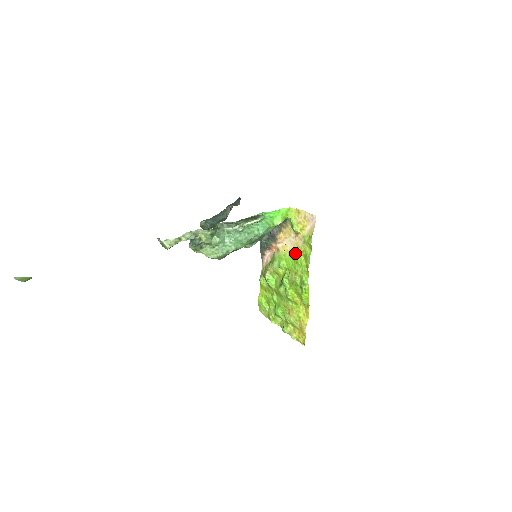
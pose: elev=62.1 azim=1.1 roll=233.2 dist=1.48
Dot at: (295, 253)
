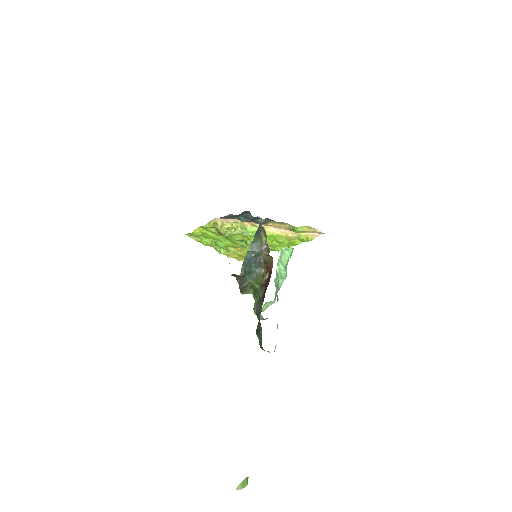
Dot at: (280, 237)
